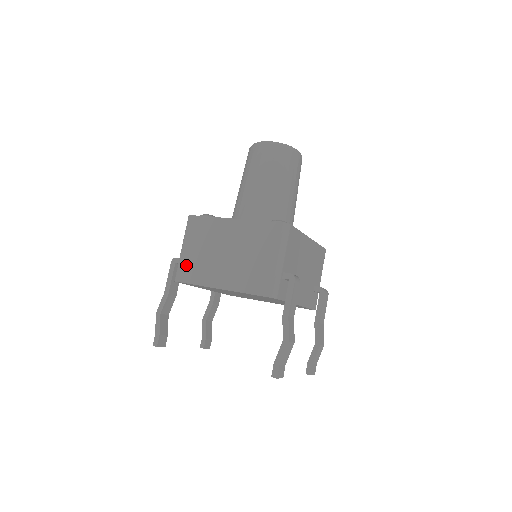
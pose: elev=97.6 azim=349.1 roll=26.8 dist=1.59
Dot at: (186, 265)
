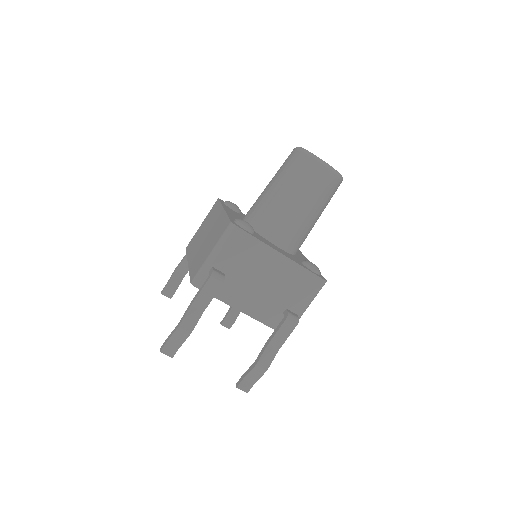
Dot at: (194, 237)
